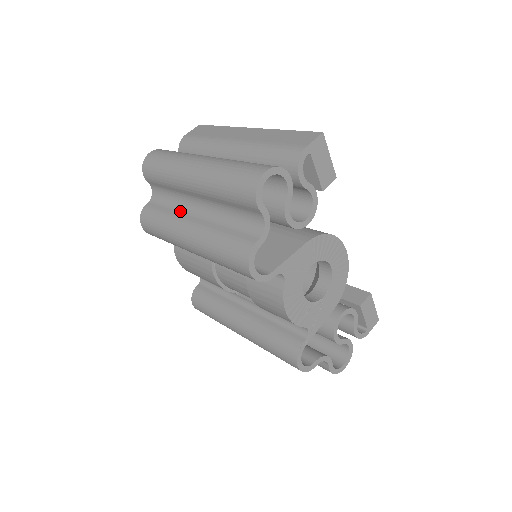
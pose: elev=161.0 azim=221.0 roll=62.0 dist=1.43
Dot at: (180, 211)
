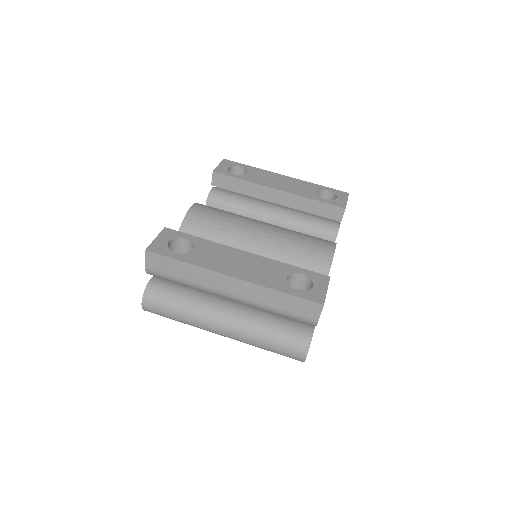
Dot at: occluded
